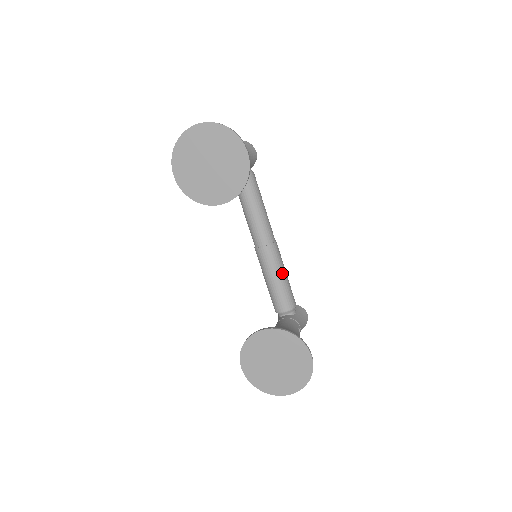
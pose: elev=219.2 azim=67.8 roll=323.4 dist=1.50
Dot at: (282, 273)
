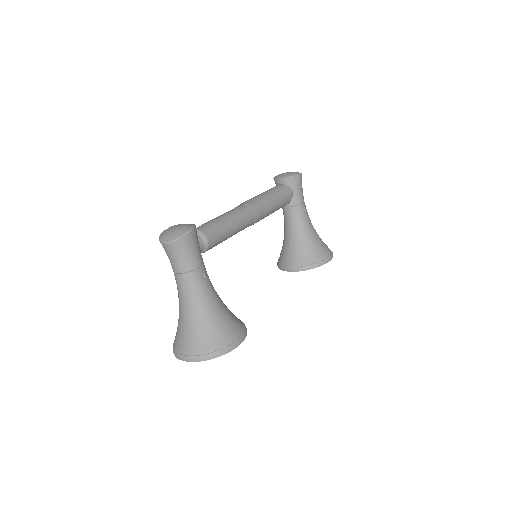
Dot at: (272, 211)
